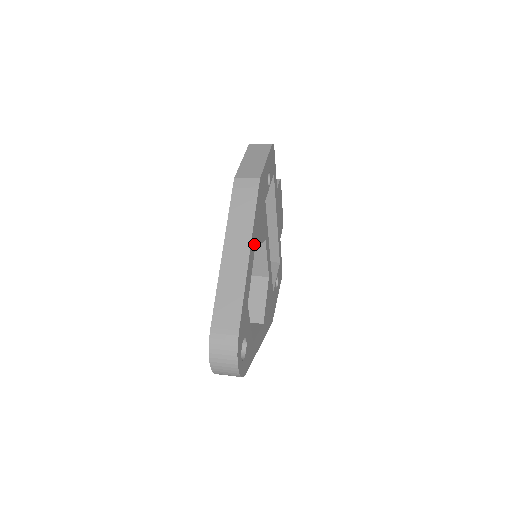
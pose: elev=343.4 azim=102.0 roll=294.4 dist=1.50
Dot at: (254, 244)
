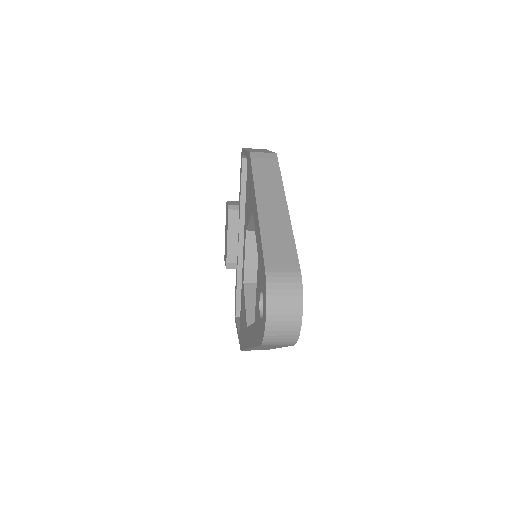
Dot at: occluded
